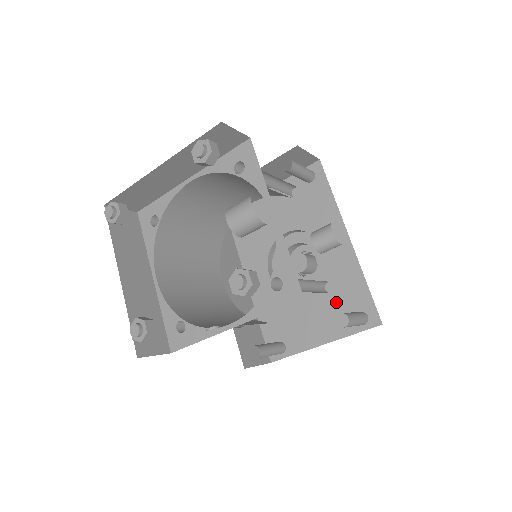
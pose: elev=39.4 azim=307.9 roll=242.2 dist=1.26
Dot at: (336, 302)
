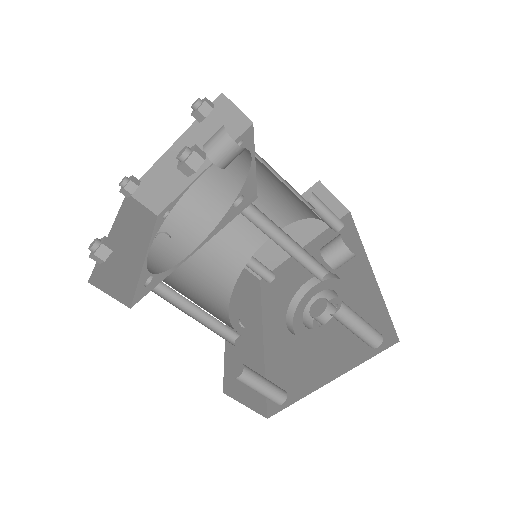
Dot at: (349, 331)
